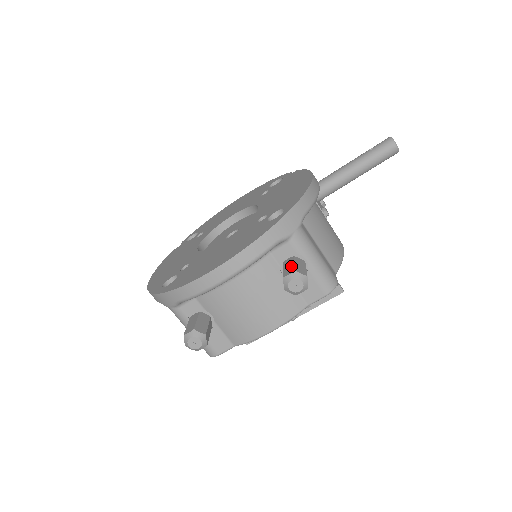
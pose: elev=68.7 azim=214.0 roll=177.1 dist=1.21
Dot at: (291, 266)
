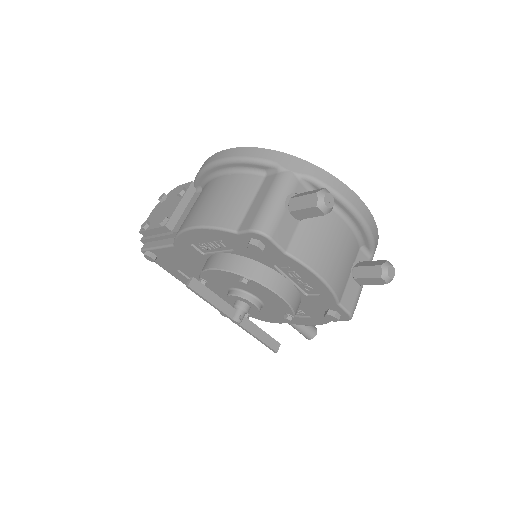
Dot at: occluded
